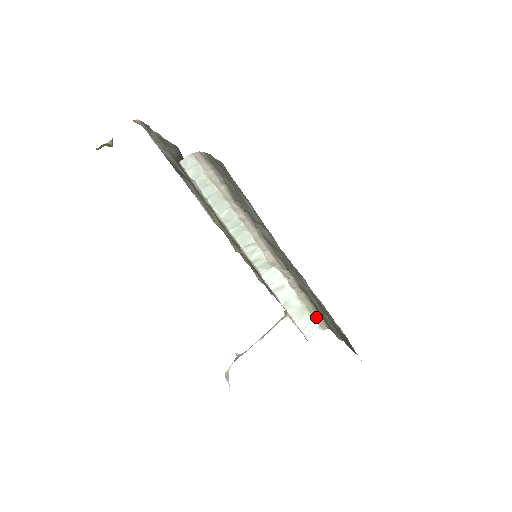
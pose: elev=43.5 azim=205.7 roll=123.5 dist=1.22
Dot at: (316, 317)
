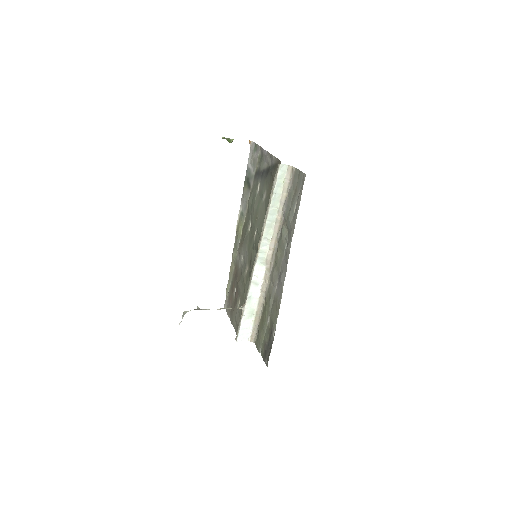
Dot at: (255, 326)
